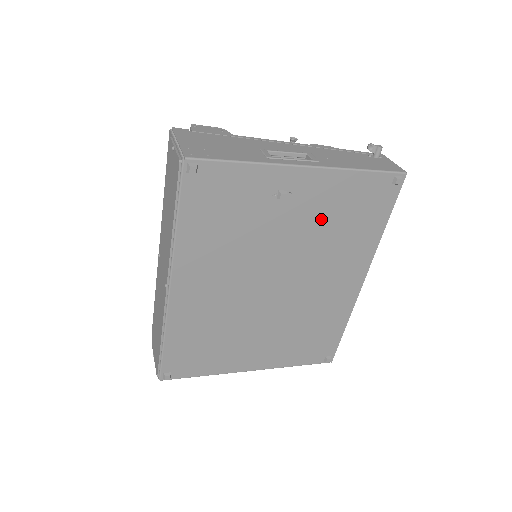
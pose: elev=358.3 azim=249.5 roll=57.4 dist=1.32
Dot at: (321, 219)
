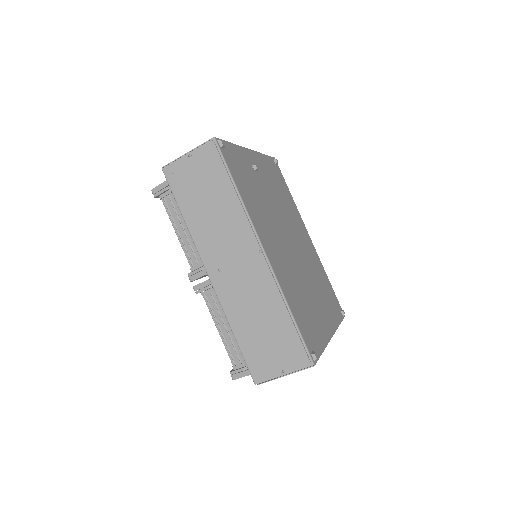
Dot at: (273, 187)
